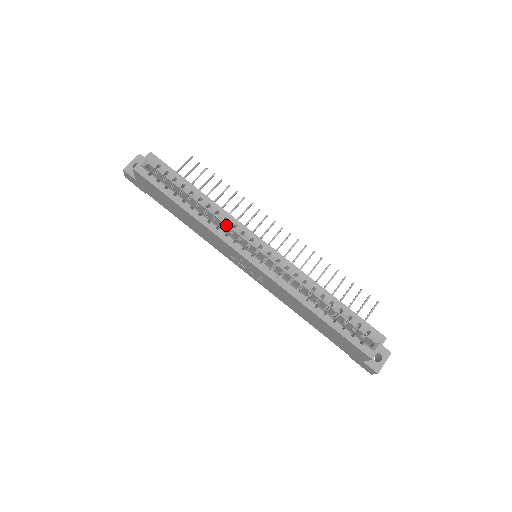
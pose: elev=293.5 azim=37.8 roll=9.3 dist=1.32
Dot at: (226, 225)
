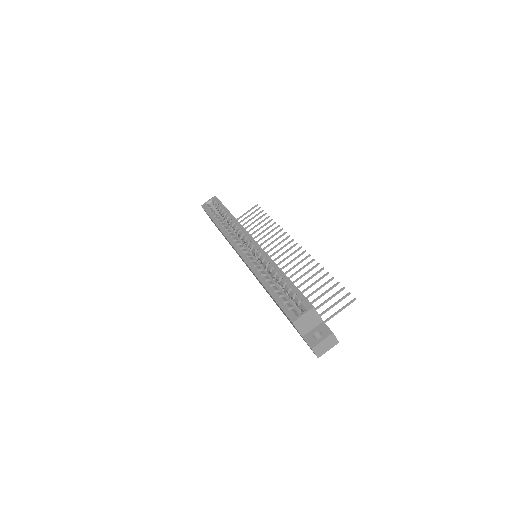
Dot at: (236, 232)
